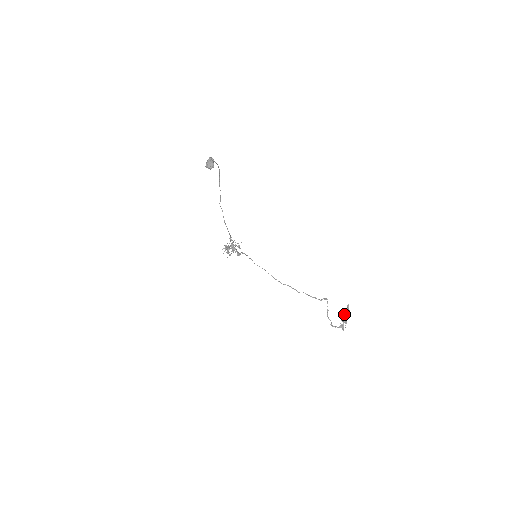
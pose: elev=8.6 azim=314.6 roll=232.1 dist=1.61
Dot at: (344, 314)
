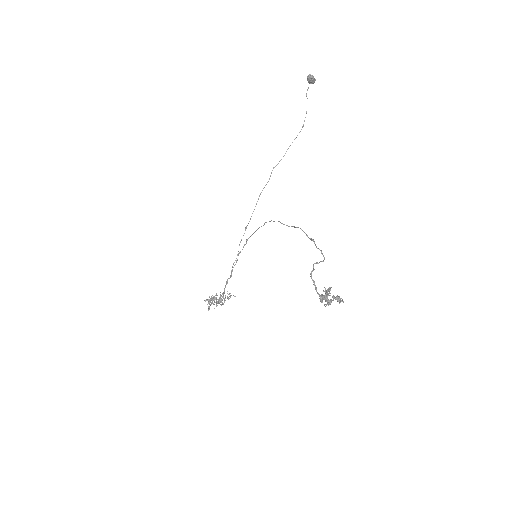
Dot at: (333, 295)
